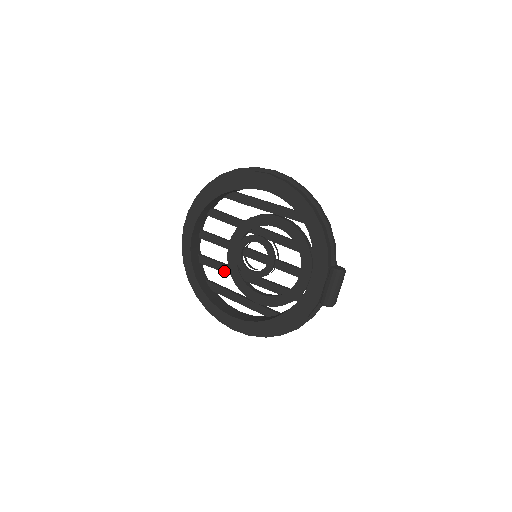
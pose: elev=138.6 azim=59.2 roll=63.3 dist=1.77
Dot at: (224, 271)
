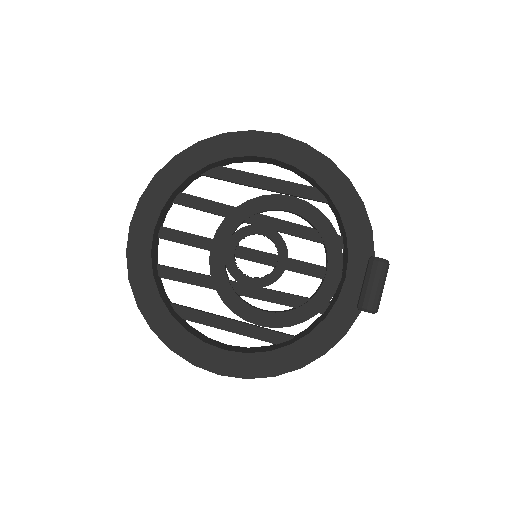
Dot at: (203, 285)
